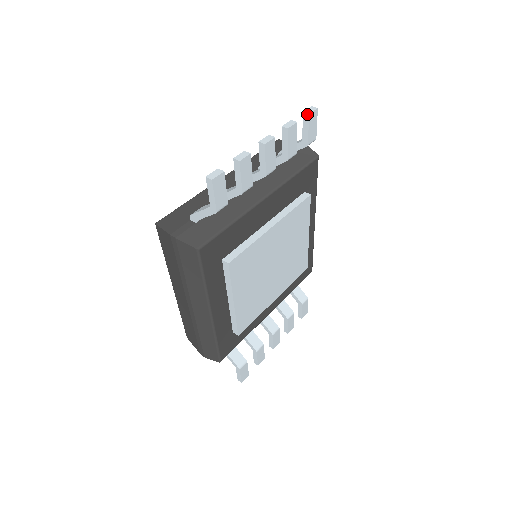
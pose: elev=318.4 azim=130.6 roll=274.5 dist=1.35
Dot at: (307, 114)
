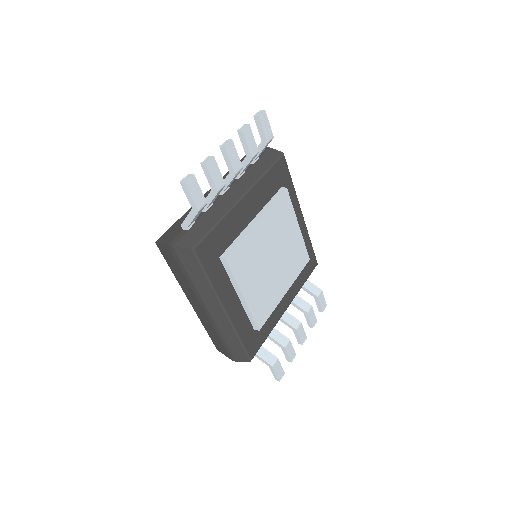
Dot at: (257, 116)
